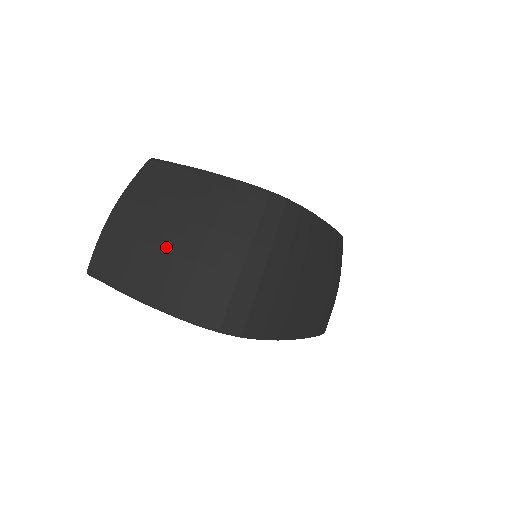
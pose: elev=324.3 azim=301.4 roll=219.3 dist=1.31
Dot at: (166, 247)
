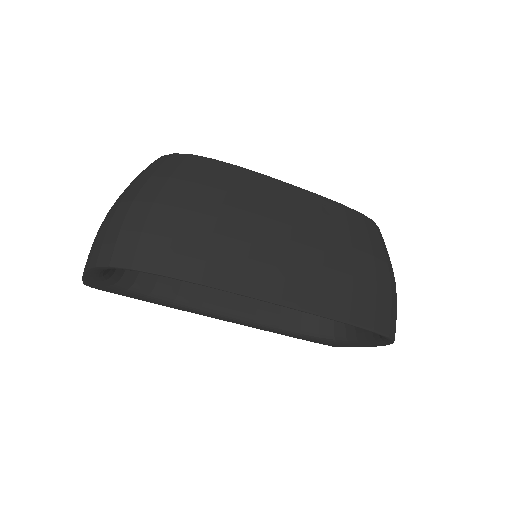
Dot at: occluded
